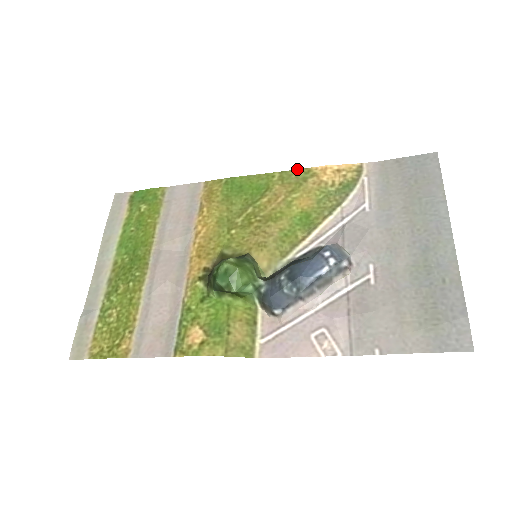
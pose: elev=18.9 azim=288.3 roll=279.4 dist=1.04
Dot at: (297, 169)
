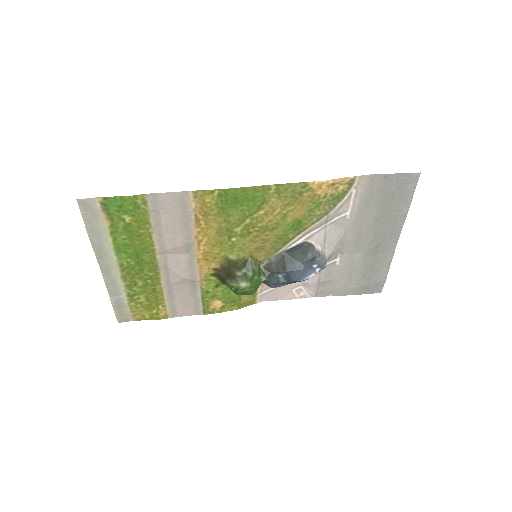
Dot at: (294, 183)
